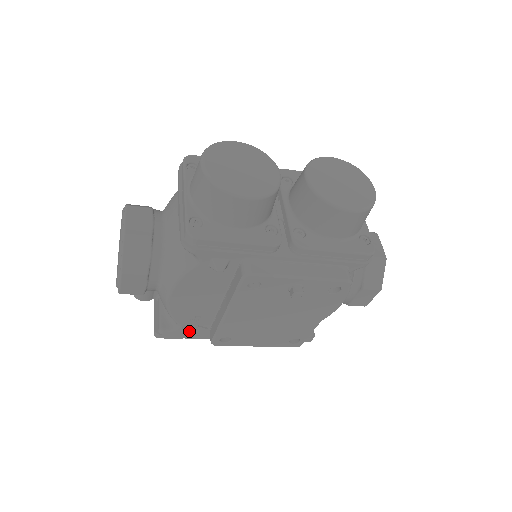
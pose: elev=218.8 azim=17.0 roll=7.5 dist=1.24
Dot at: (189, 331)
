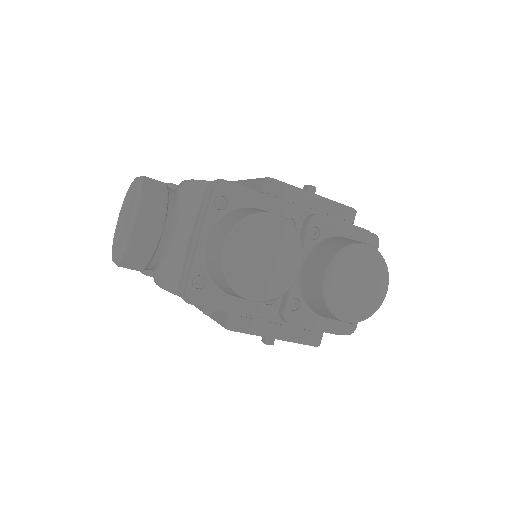
Dot at: occluded
